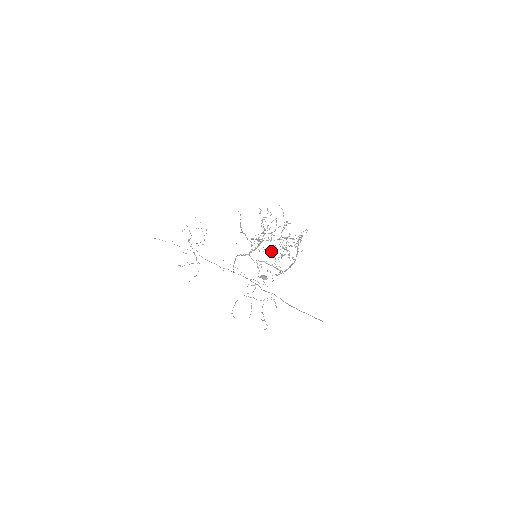
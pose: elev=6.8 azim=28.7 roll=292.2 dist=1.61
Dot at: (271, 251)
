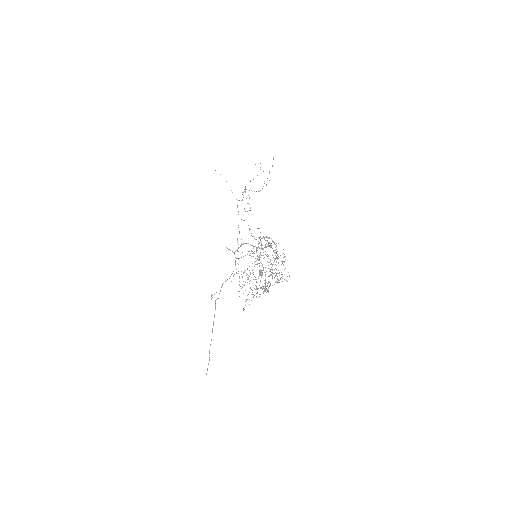
Dot at: occluded
